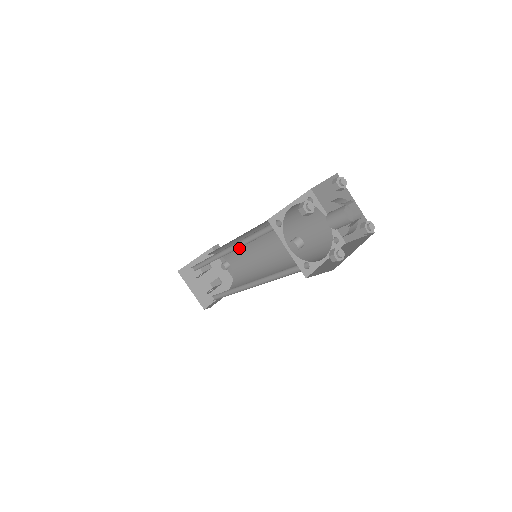
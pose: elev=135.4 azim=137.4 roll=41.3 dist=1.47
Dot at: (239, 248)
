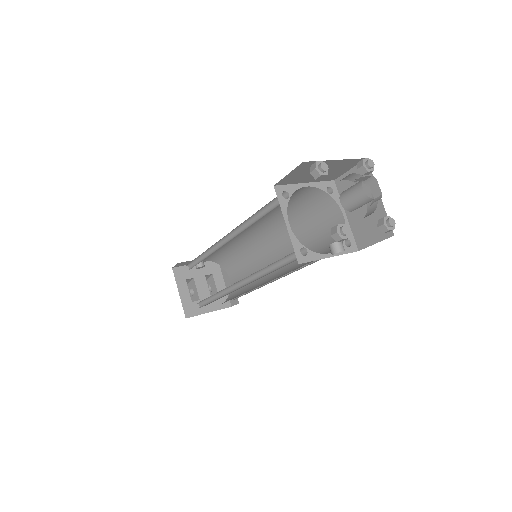
Dot at: occluded
